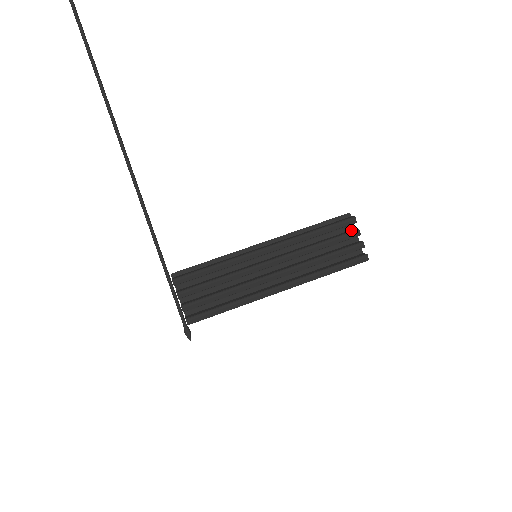
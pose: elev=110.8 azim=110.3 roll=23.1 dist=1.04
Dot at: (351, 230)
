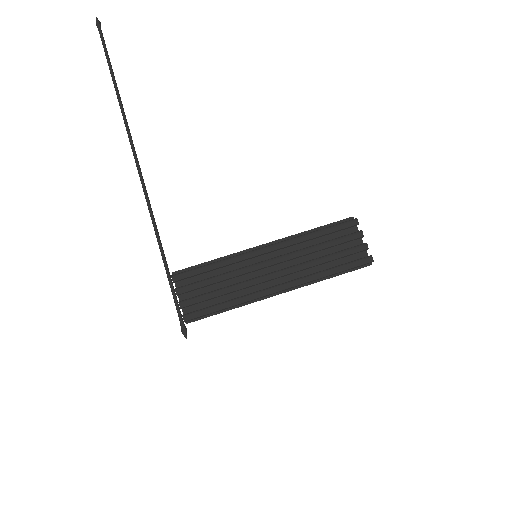
Dot at: (354, 233)
